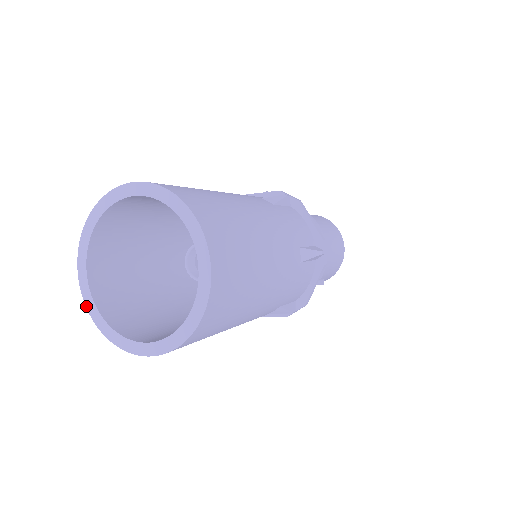
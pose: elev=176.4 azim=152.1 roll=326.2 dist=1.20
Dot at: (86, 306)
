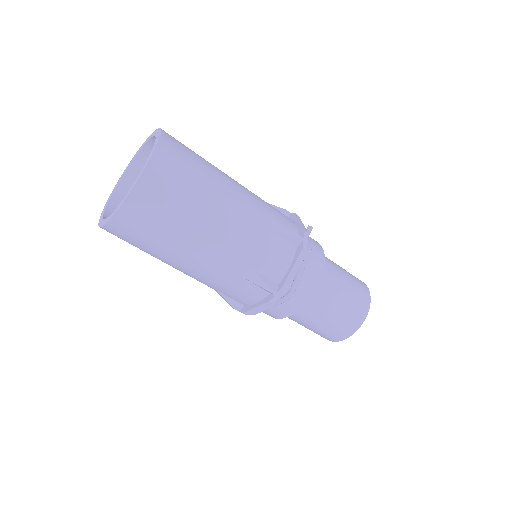
Dot at: (107, 222)
